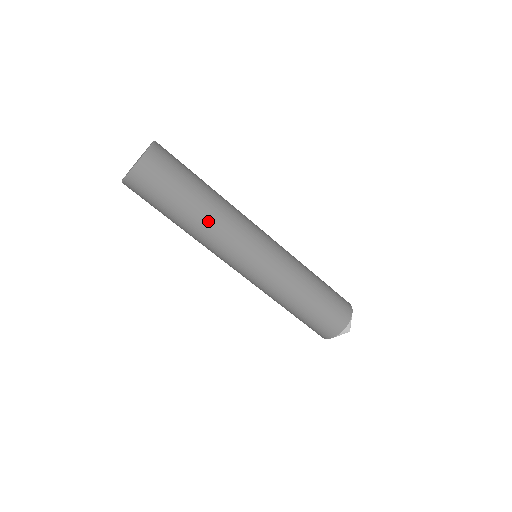
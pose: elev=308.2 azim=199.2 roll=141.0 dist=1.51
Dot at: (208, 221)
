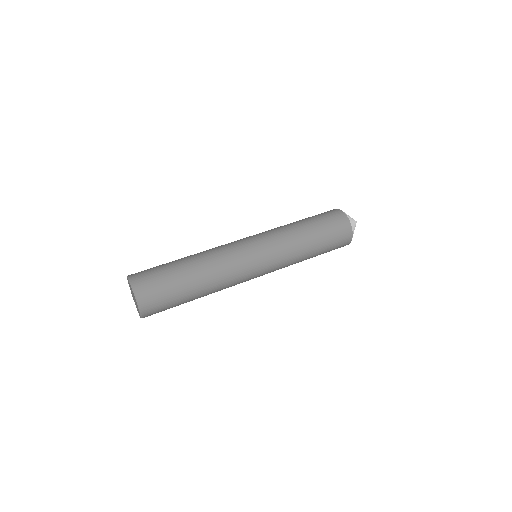
Dot at: (212, 289)
